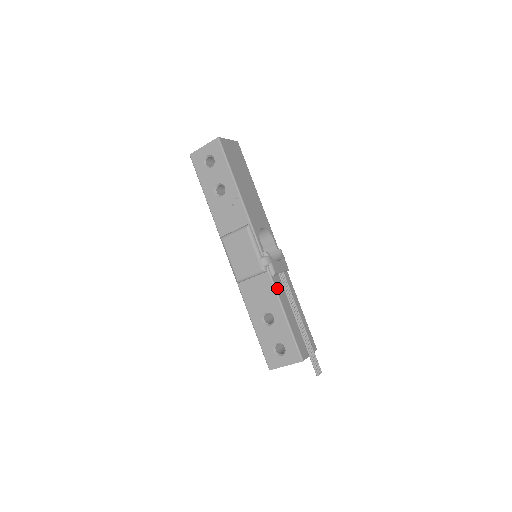
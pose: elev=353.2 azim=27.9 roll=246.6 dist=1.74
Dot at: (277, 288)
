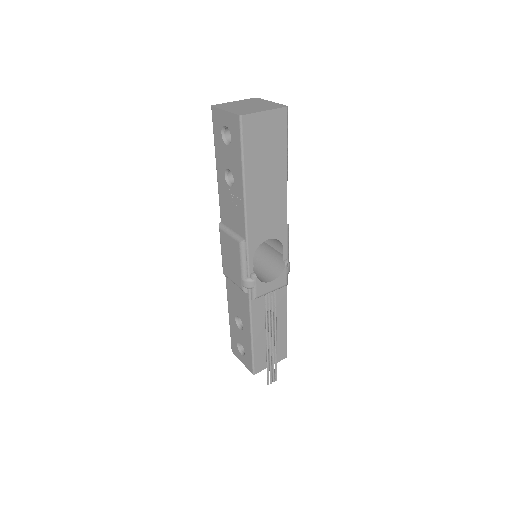
Dot at: (253, 310)
